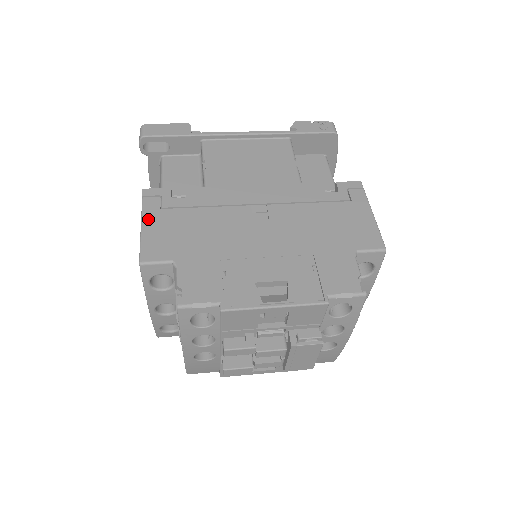
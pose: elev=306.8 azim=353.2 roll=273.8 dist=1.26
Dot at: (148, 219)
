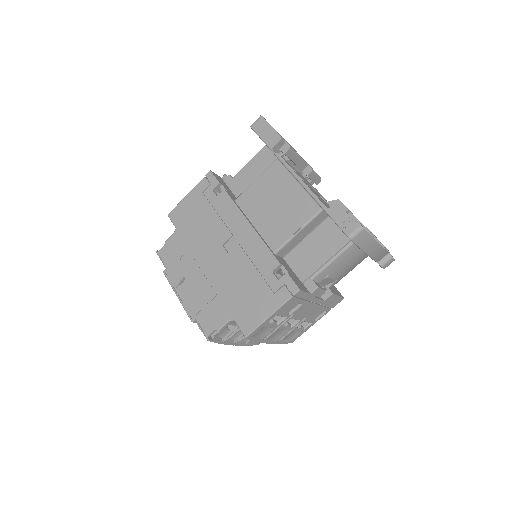
Dot at: (193, 193)
